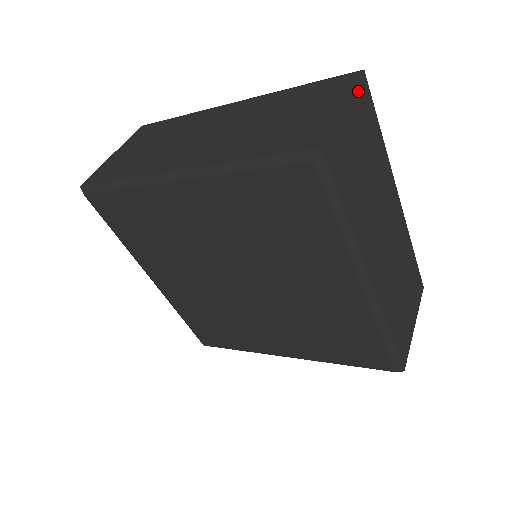
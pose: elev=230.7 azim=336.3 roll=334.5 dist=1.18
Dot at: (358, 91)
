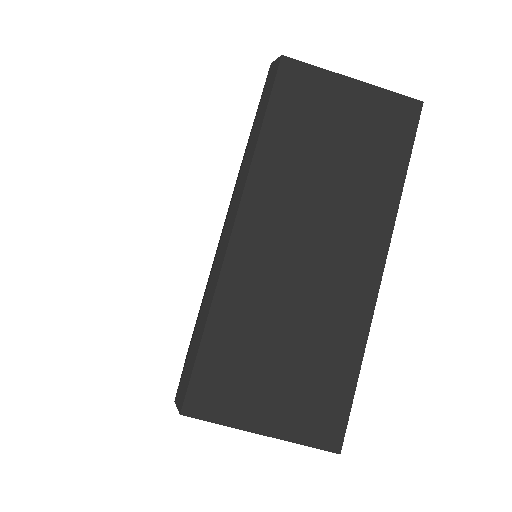
Dot at: (392, 99)
